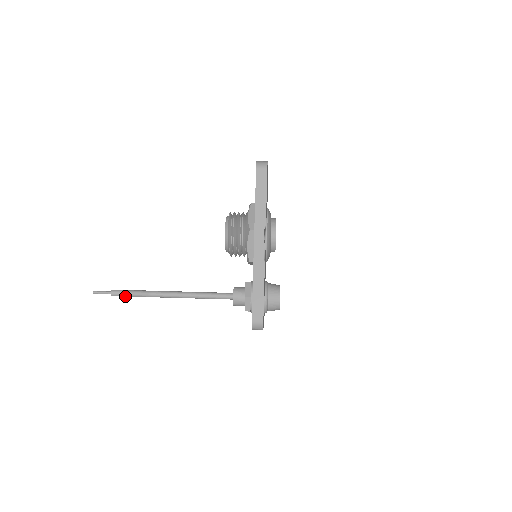
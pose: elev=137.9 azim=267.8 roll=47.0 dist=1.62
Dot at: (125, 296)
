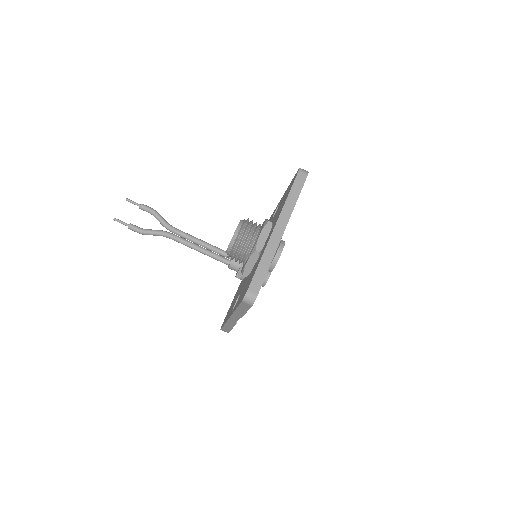
Dot at: (140, 233)
